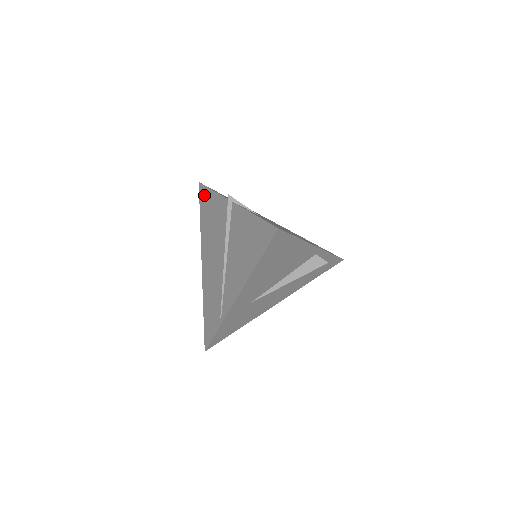
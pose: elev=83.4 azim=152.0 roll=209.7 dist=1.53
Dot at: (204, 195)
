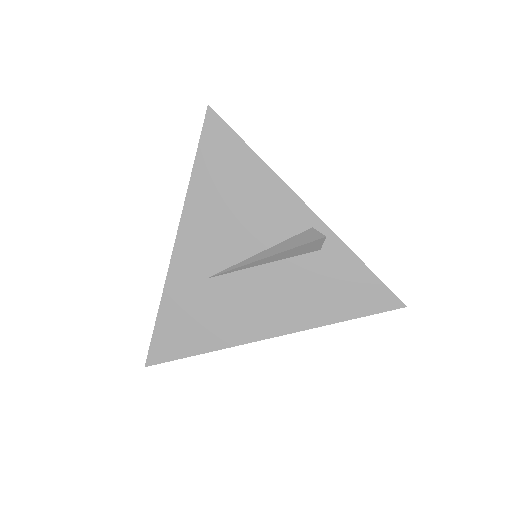
Dot at: occluded
